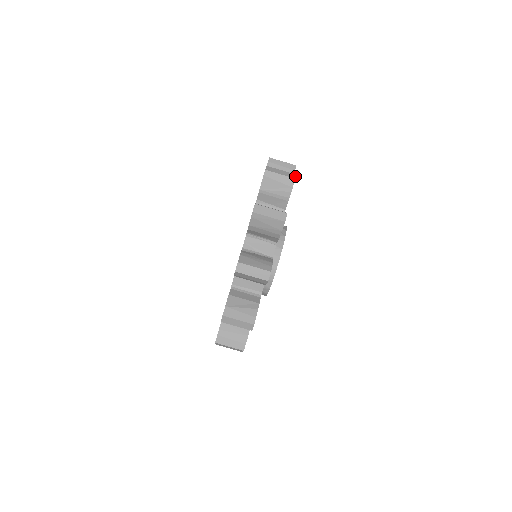
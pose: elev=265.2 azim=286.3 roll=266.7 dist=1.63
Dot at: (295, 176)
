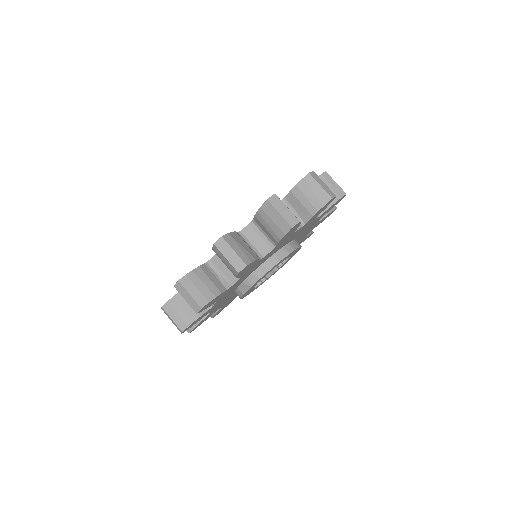
Dot at: occluded
